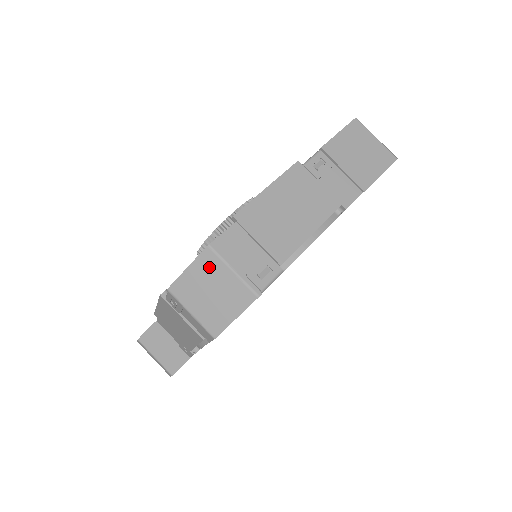
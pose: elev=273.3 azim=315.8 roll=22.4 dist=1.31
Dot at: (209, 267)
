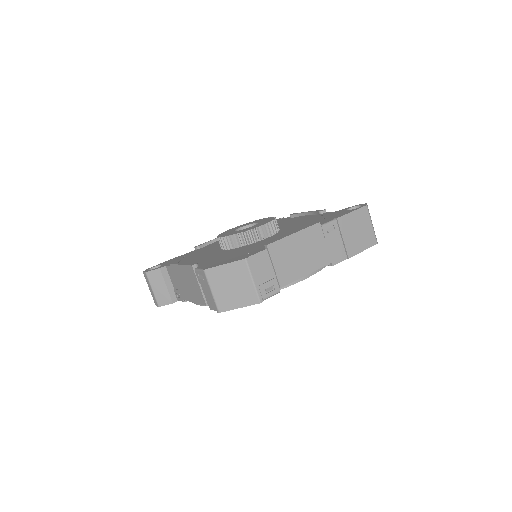
Dot at: (239, 271)
